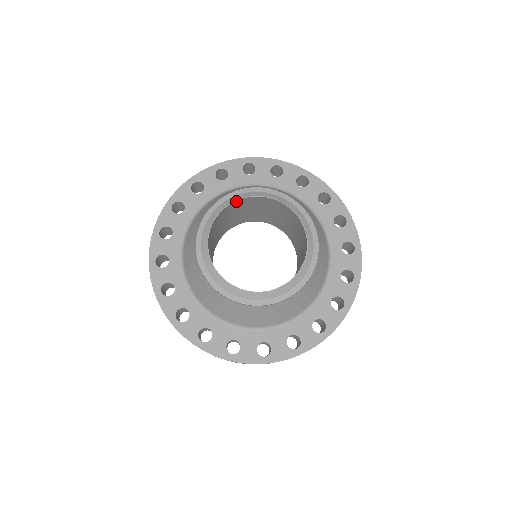
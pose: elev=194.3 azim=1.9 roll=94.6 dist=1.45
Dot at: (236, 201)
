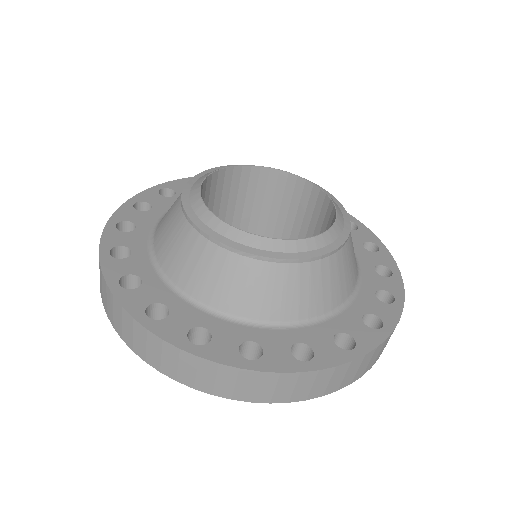
Dot at: (247, 167)
